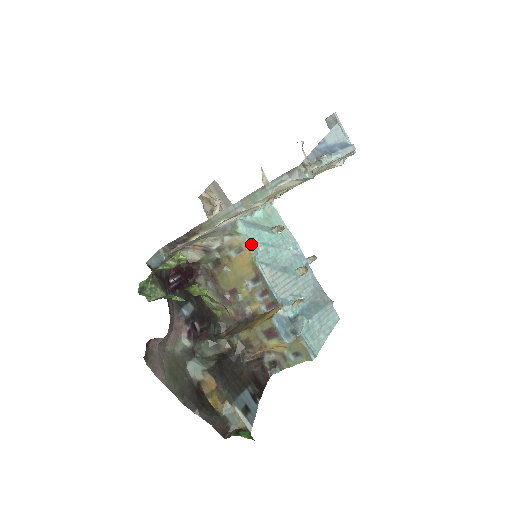
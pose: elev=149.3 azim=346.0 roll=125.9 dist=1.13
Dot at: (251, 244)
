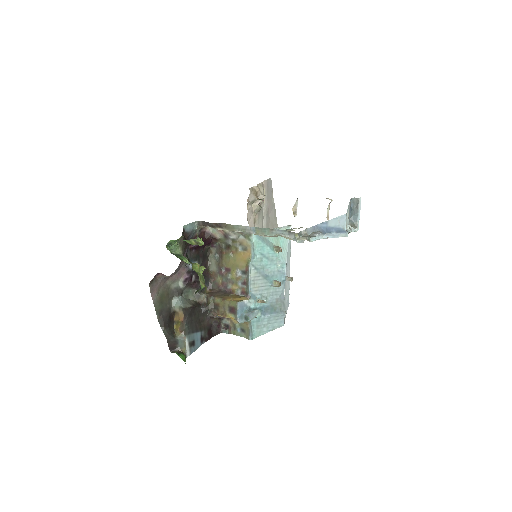
Dot at: (253, 250)
